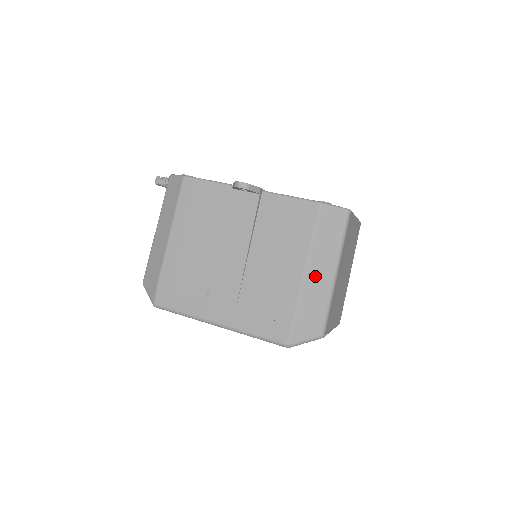
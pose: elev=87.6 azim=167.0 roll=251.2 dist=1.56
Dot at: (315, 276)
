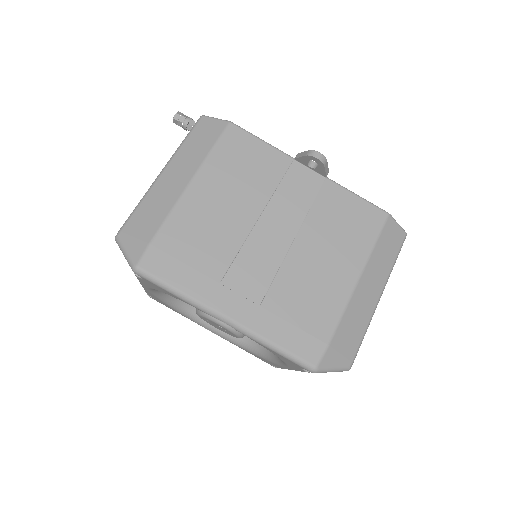
Dot at: (363, 293)
